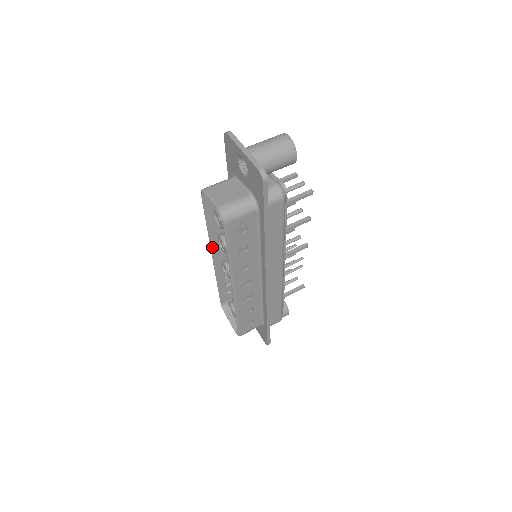
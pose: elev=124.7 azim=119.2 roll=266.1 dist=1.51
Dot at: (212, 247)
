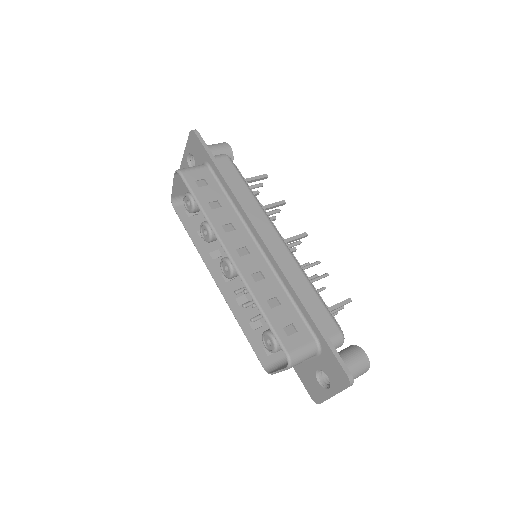
Dot at: (209, 268)
